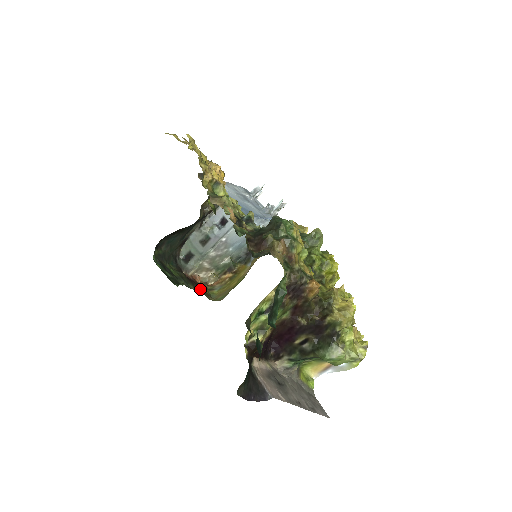
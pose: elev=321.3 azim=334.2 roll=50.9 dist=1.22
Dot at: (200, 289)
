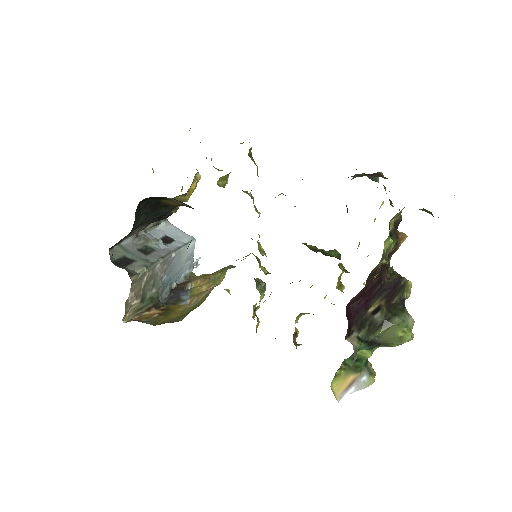
Dot at: occluded
